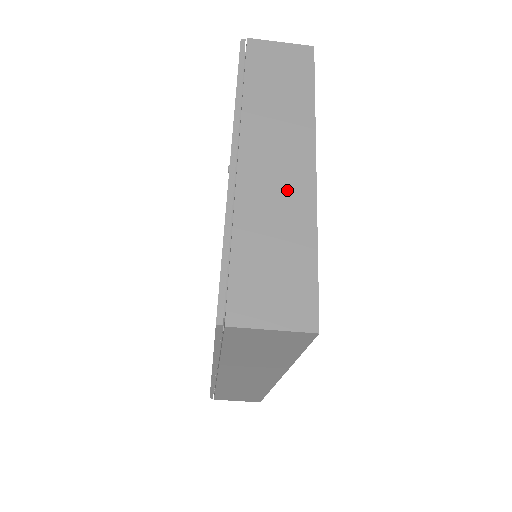
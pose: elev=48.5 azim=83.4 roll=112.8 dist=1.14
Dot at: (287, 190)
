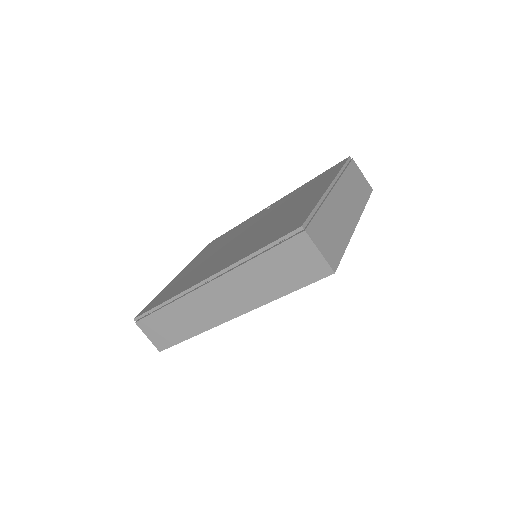
Dot at: (345, 218)
